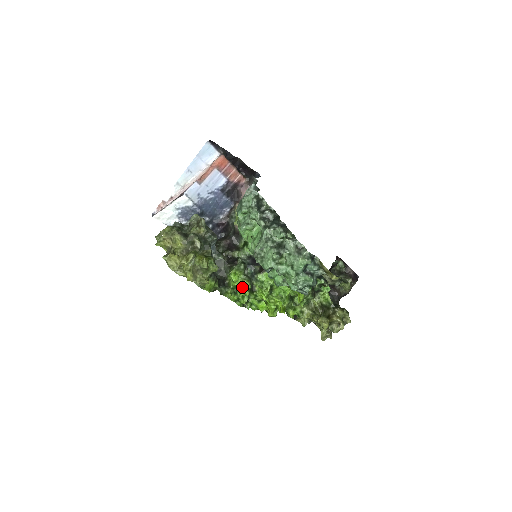
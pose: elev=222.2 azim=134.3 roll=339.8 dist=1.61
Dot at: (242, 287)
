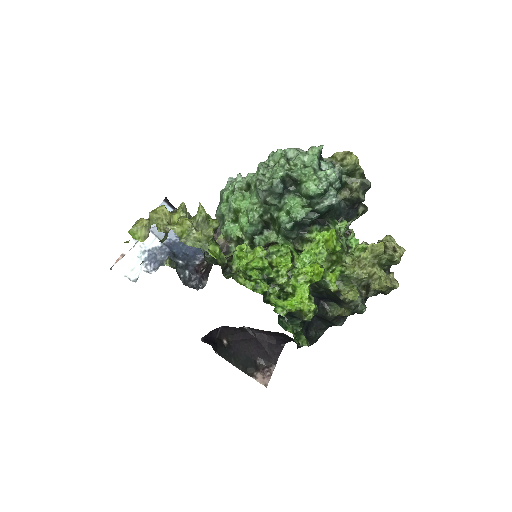
Dot at: (256, 257)
